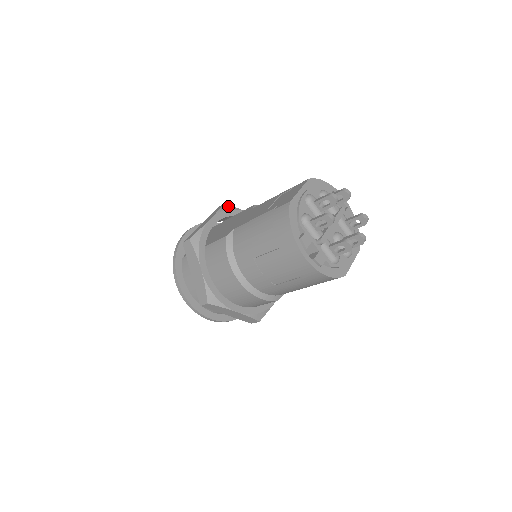
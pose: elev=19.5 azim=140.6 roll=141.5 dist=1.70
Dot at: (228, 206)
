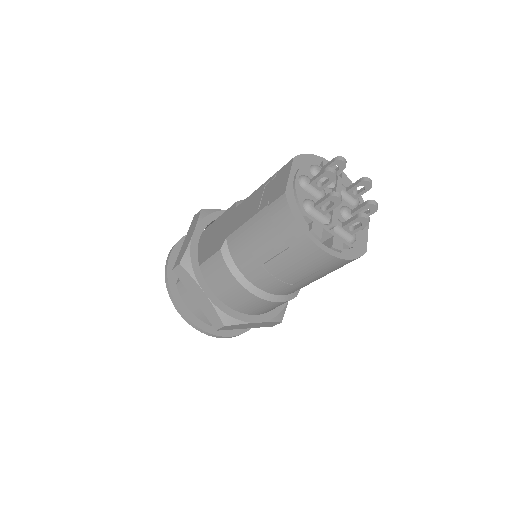
Dot at: (206, 211)
